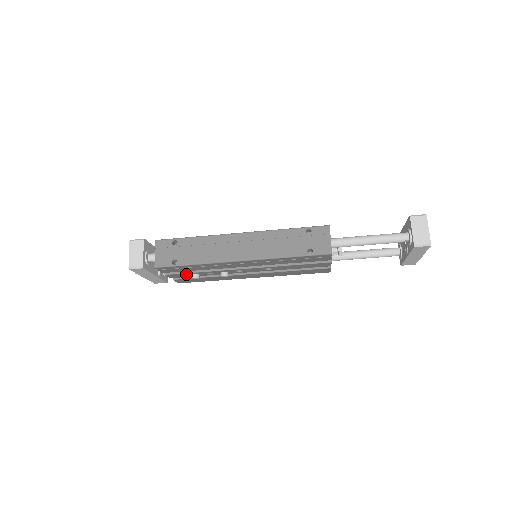
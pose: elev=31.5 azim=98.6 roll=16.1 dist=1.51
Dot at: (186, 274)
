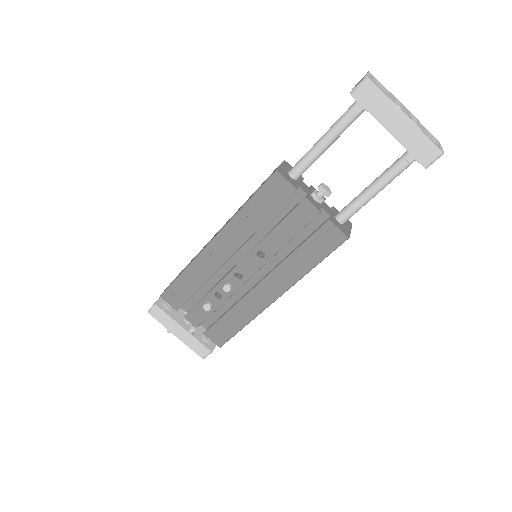
Dot at: (200, 308)
